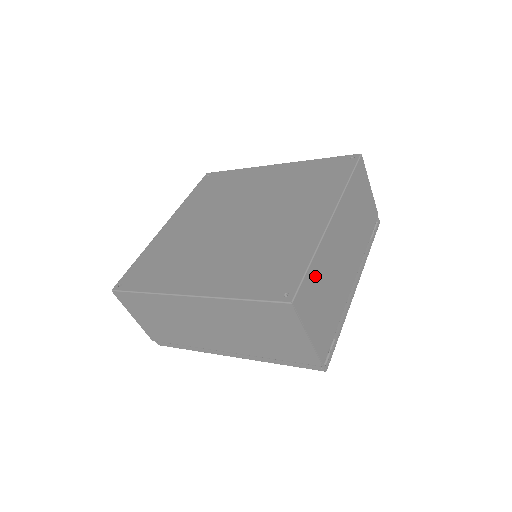
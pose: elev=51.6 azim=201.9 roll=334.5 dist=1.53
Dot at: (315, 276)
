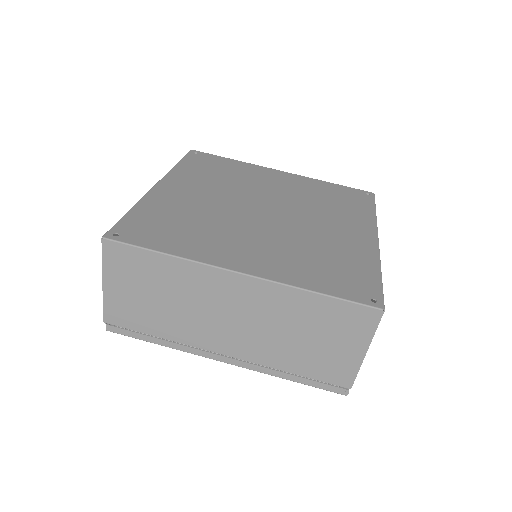
Dot at: occluded
